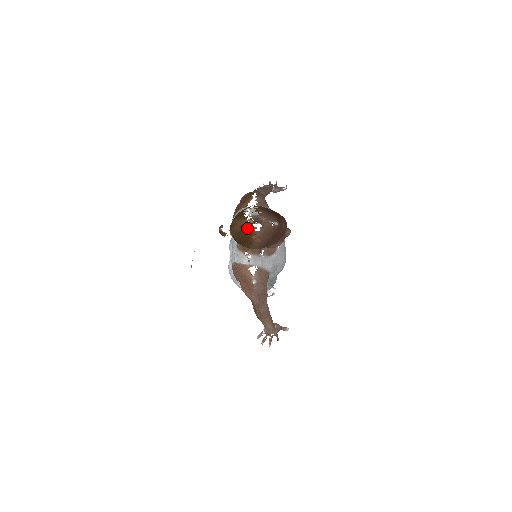
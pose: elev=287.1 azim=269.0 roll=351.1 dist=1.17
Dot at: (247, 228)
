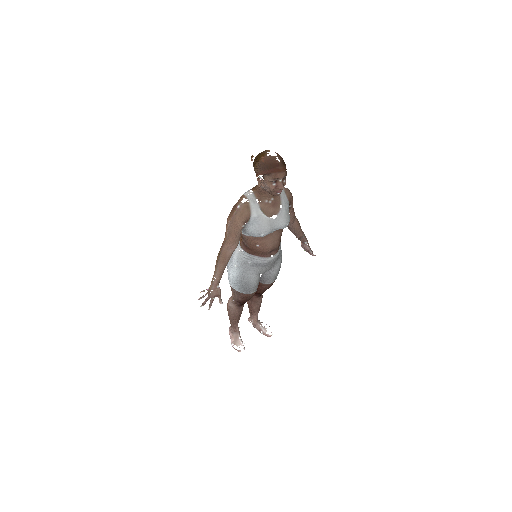
Dot at: (265, 152)
